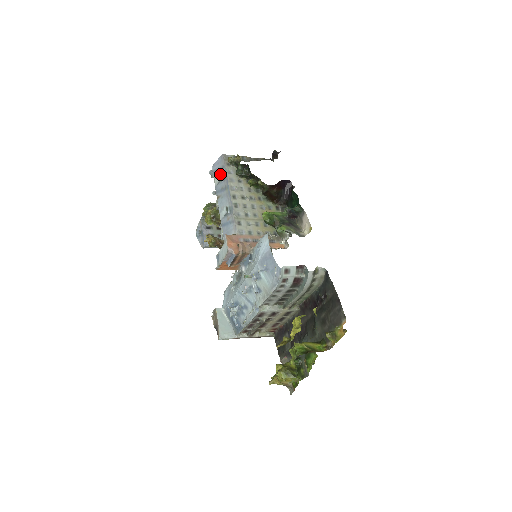
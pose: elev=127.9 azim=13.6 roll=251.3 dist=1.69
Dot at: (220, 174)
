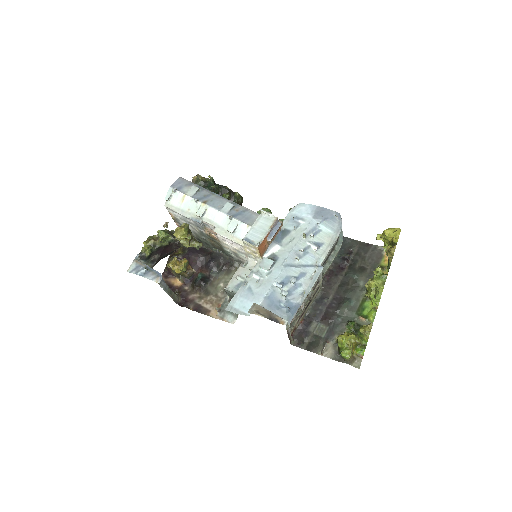
Dot at: (194, 186)
